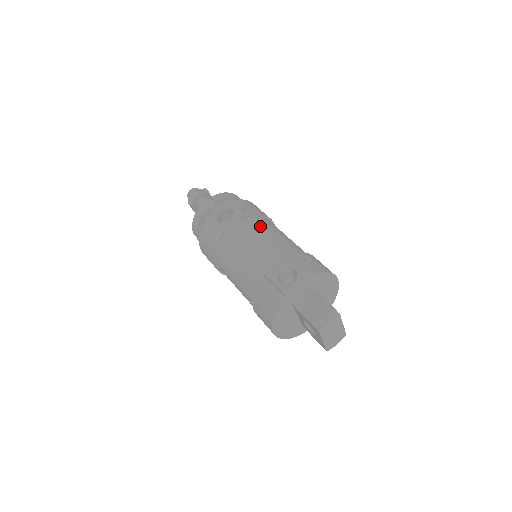
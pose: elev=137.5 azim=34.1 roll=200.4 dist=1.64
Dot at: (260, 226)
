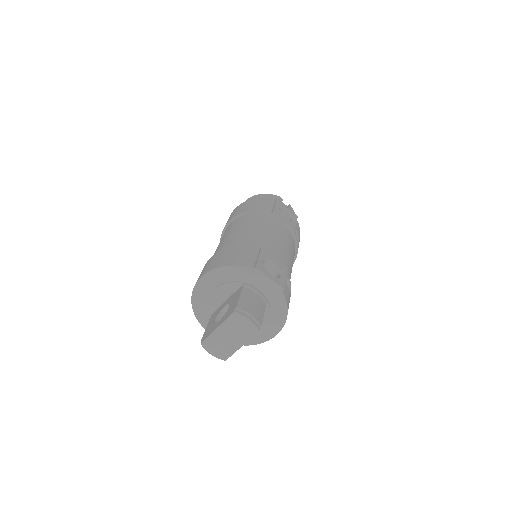
Dot at: (292, 246)
